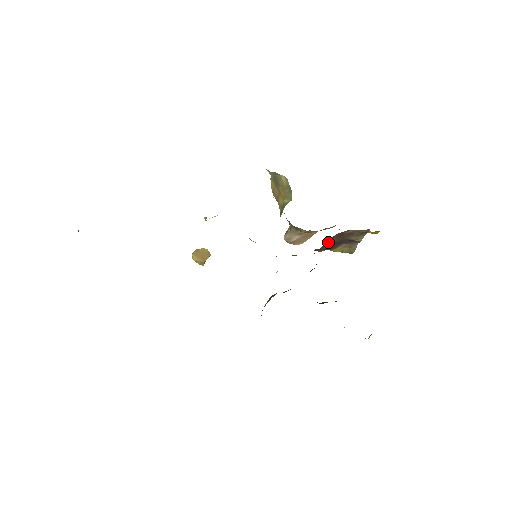
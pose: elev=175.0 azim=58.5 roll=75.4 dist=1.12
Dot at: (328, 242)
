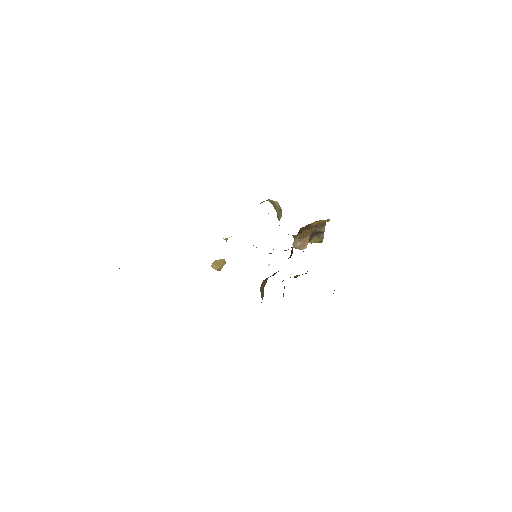
Dot at: occluded
